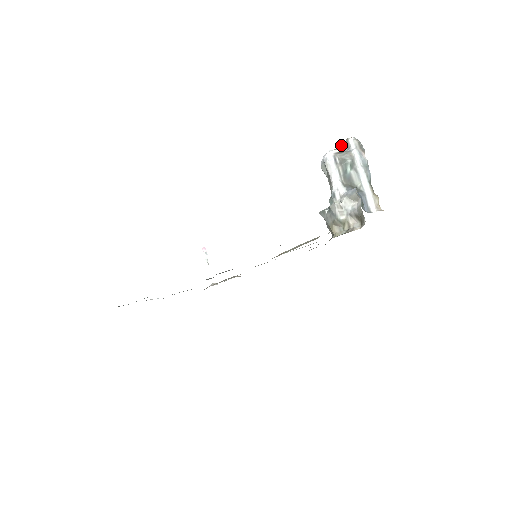
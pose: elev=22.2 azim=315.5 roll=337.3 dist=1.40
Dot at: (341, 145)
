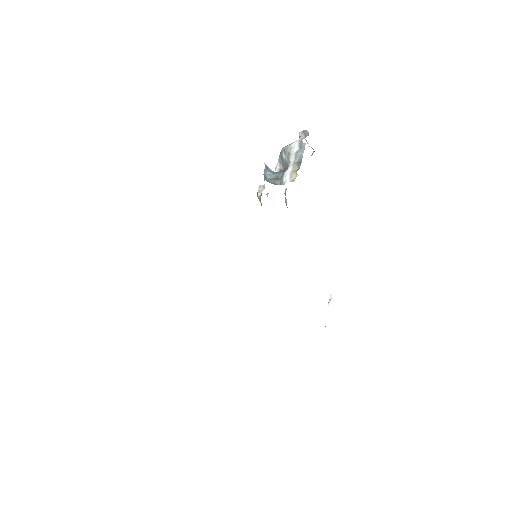
Dot at: occluded
